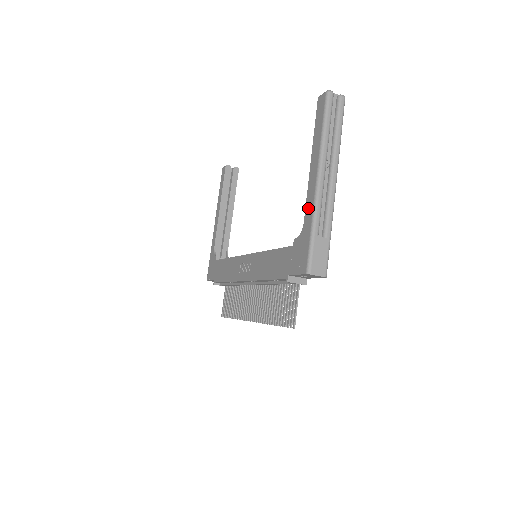
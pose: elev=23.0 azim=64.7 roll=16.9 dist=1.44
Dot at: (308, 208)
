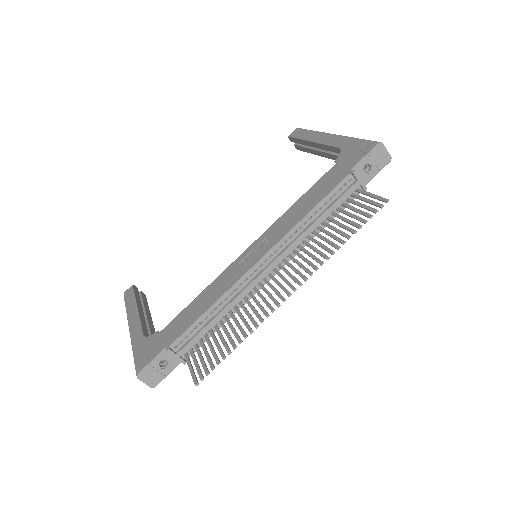
Dot at: (336, 142)
